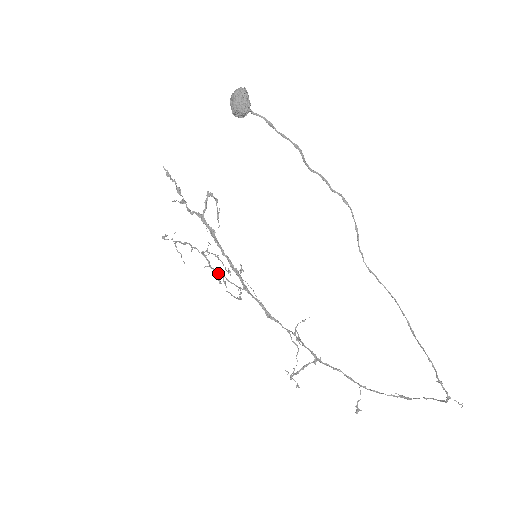
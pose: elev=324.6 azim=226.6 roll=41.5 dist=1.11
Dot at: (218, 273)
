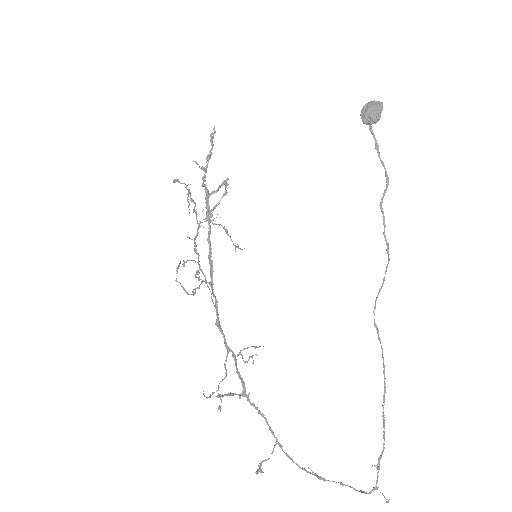
Dot at: (196, 252)
